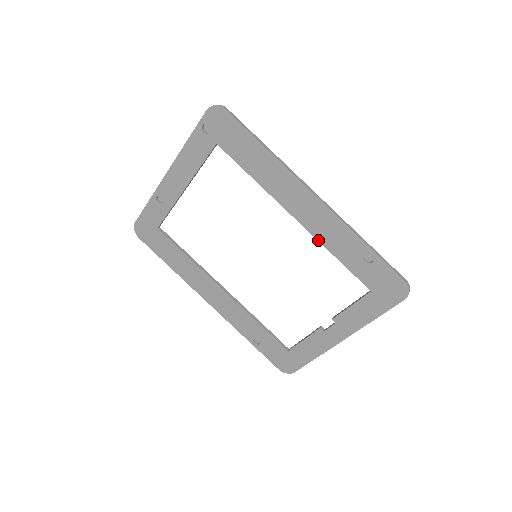
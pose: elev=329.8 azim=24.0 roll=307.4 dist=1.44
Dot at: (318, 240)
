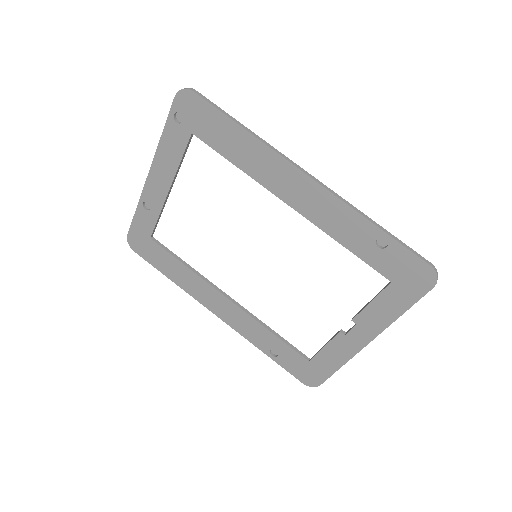
Dot at: (320, 228)
